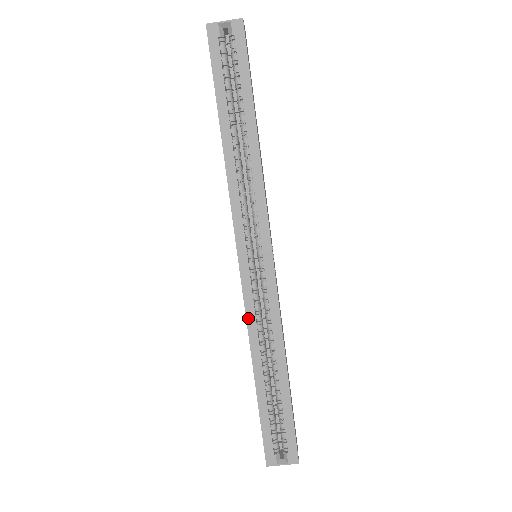
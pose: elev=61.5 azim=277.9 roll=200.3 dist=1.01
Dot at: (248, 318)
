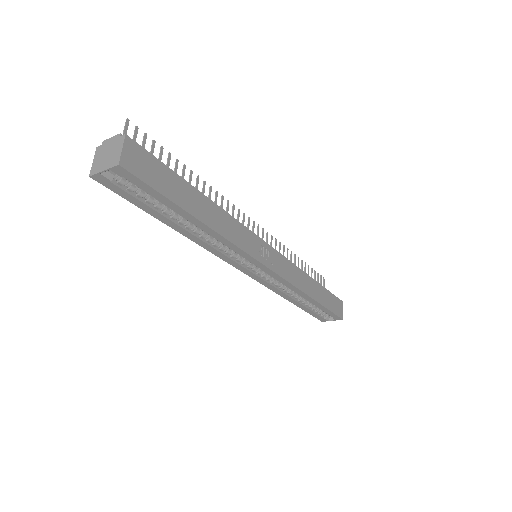
Dot at: (270, 288)
